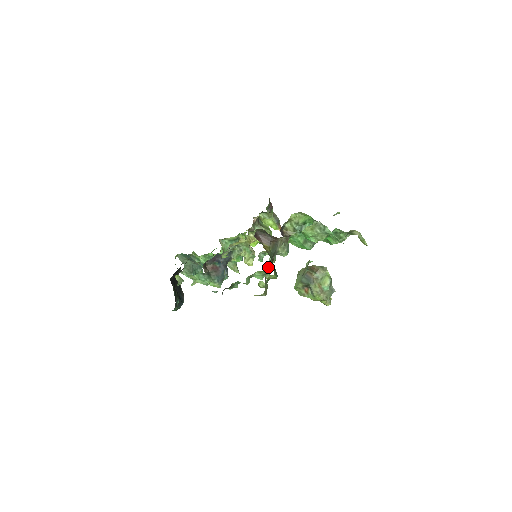
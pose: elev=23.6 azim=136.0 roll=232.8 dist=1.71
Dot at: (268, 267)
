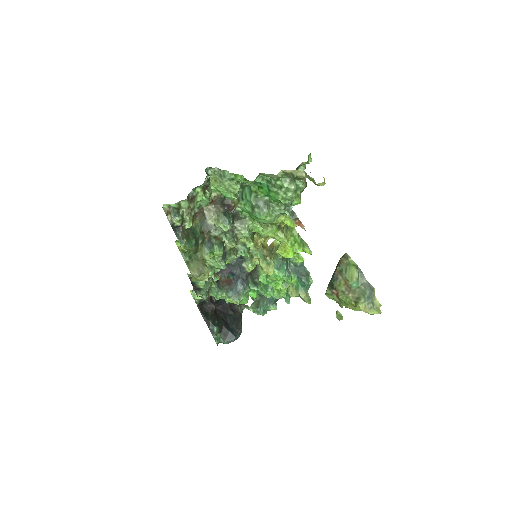
Dot at: (207, 246)
